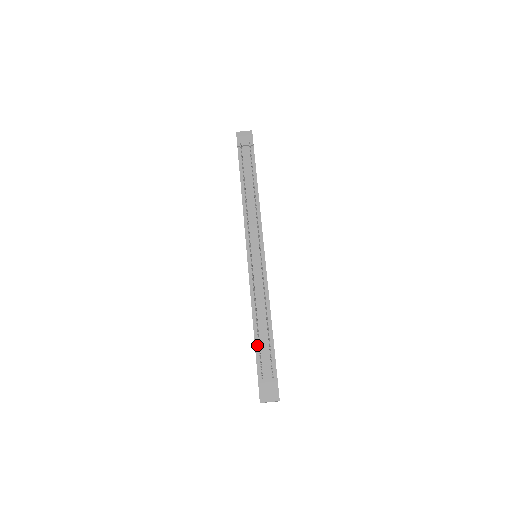
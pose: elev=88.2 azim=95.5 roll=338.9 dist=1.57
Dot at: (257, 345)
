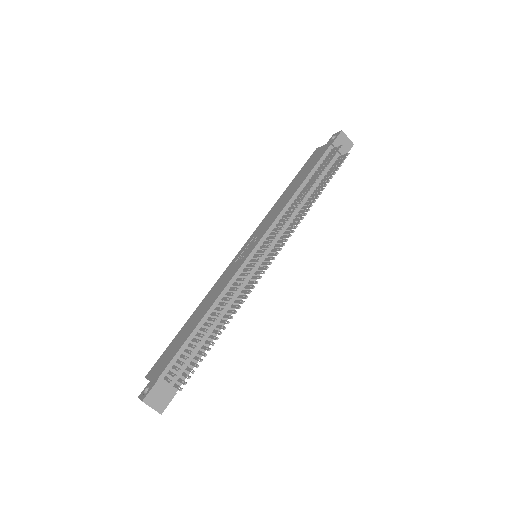
Dot at: (188, 342)
